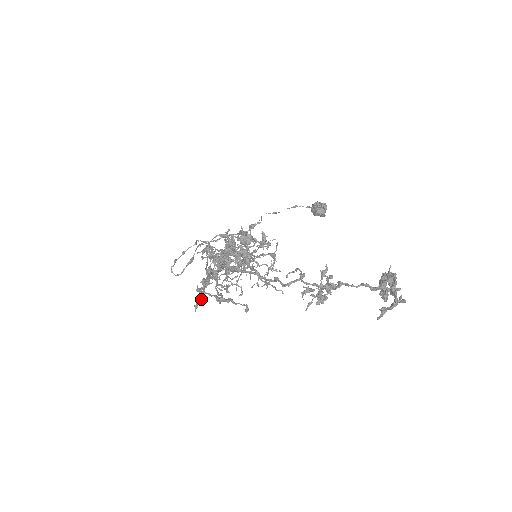
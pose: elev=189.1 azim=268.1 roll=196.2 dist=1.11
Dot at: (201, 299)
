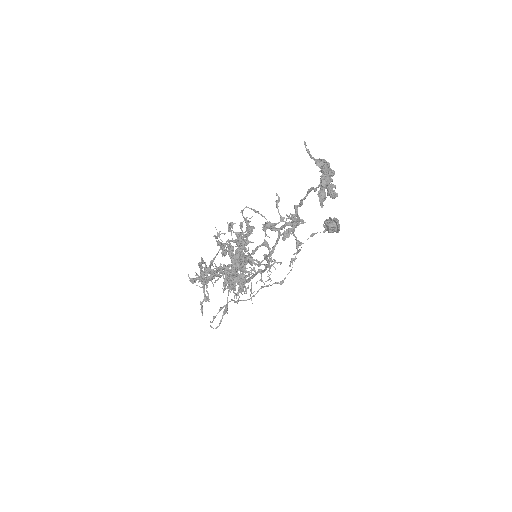
Dot at: (203, 299)
